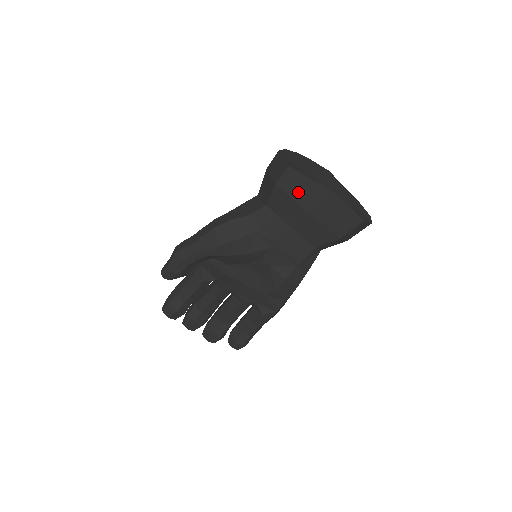
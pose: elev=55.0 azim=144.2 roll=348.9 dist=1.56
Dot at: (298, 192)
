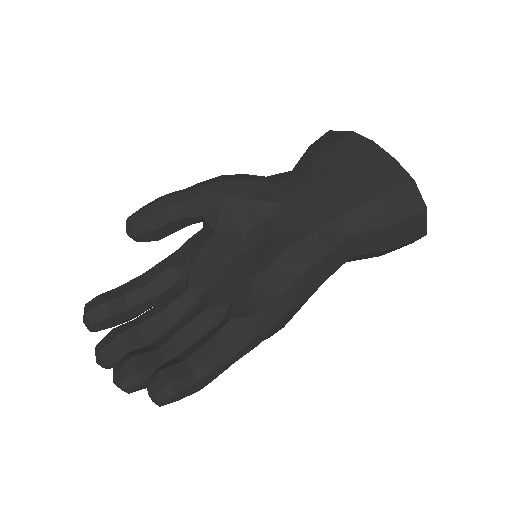
Dot at: (334, 143)
